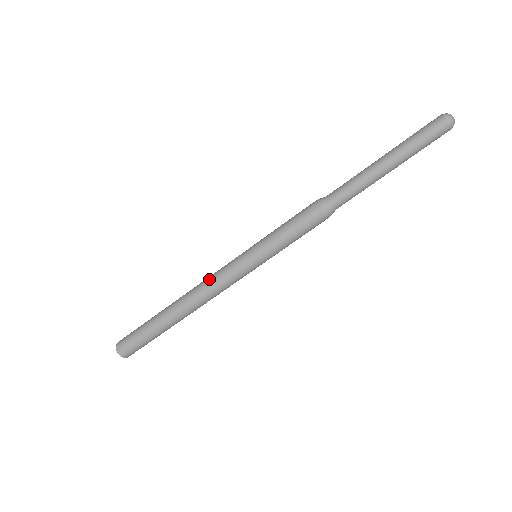
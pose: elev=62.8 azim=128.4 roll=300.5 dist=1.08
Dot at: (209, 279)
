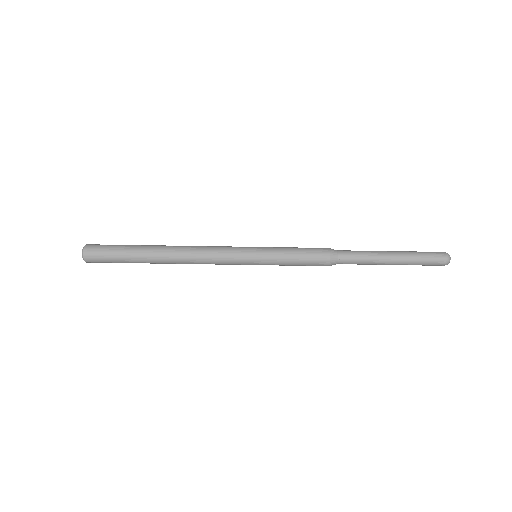
Dot at: occluded
